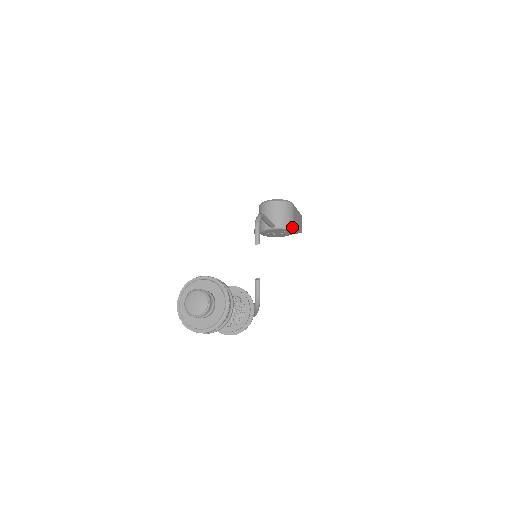
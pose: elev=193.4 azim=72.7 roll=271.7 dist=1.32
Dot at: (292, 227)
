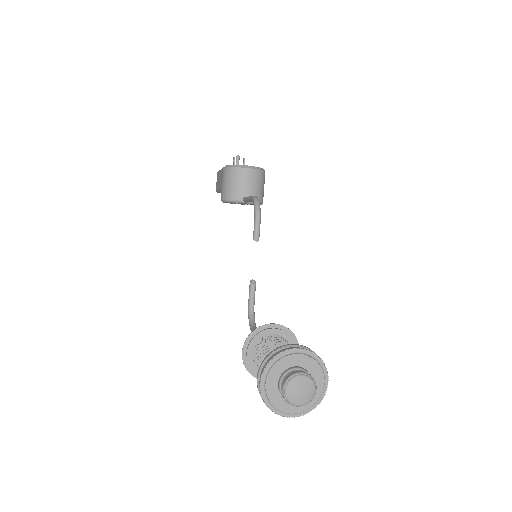
Dot at: occluded
